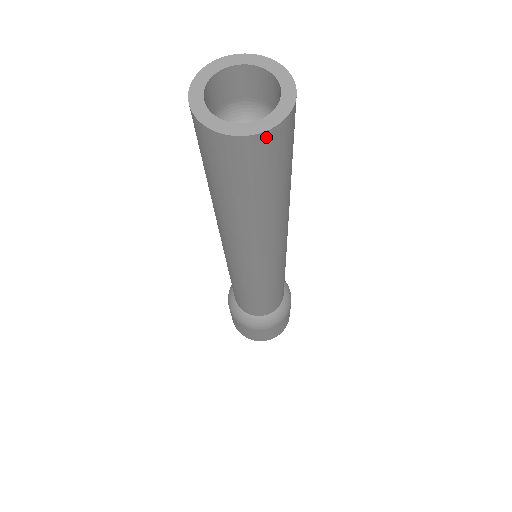
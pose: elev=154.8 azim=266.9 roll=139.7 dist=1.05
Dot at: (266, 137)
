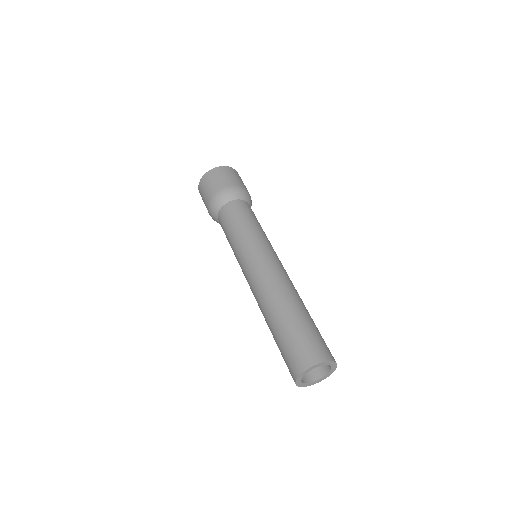
Dot at: occluded
